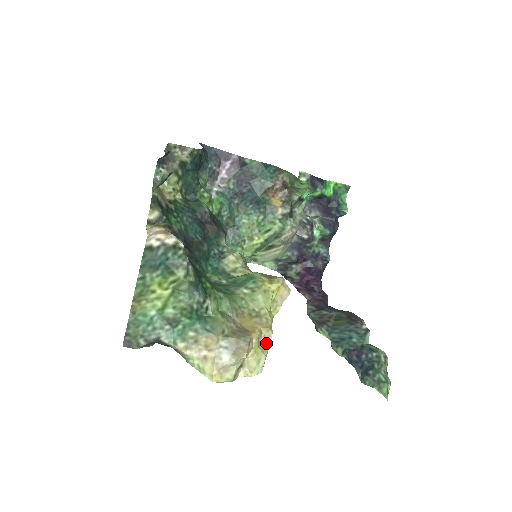
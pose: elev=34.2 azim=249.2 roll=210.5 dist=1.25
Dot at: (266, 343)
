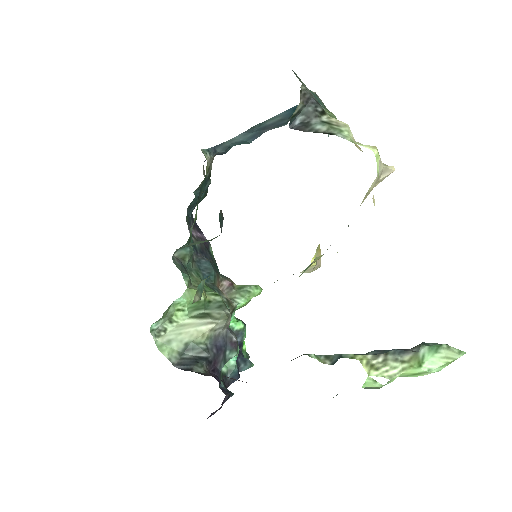
Dot at: occluded
